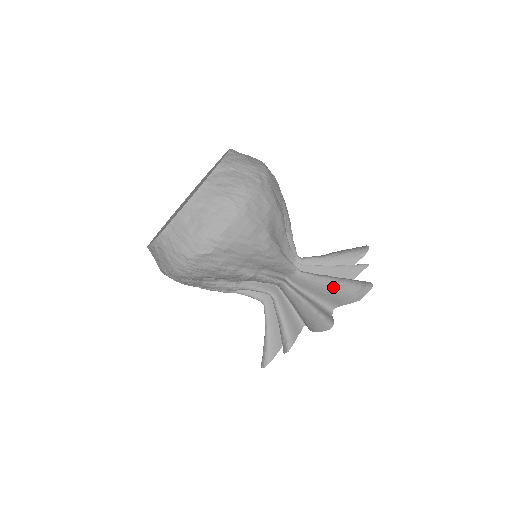
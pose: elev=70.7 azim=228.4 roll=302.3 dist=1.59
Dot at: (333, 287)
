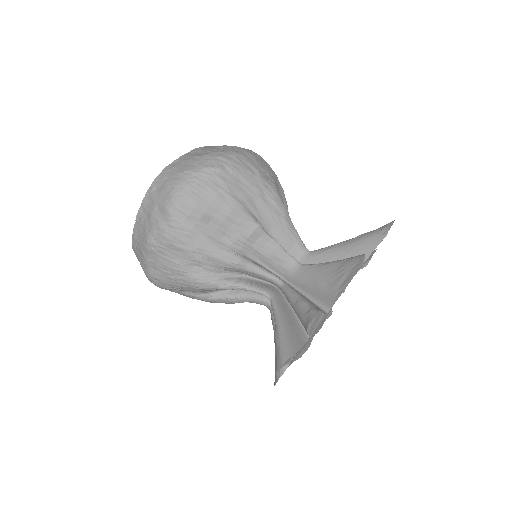
Dot at: (352, 242)
